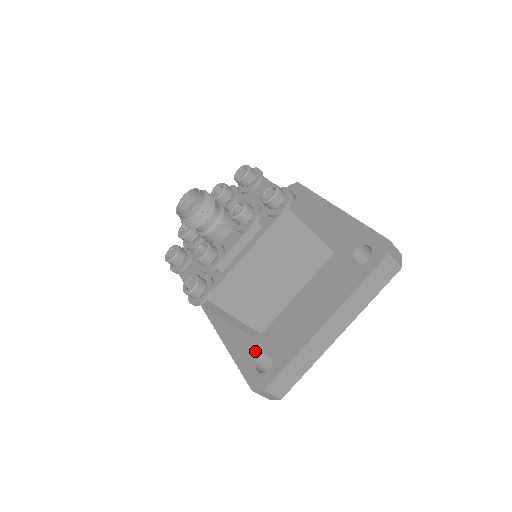
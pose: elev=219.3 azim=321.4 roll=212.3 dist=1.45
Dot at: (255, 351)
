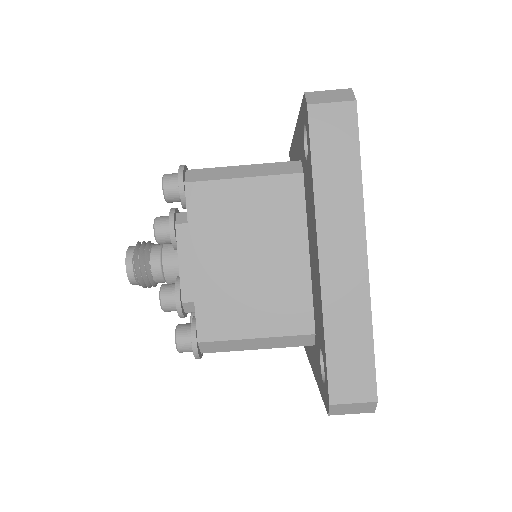
Dot at: (318, 360)
